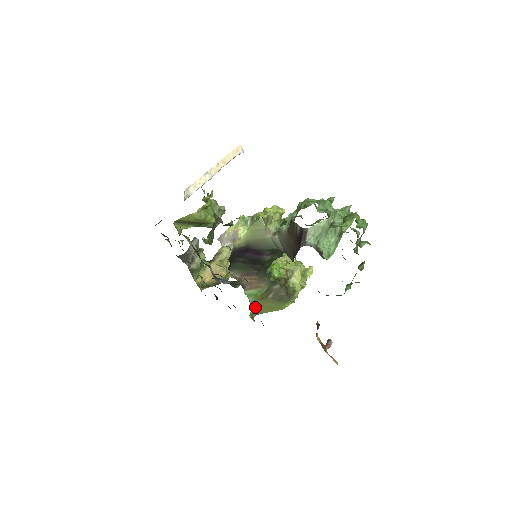
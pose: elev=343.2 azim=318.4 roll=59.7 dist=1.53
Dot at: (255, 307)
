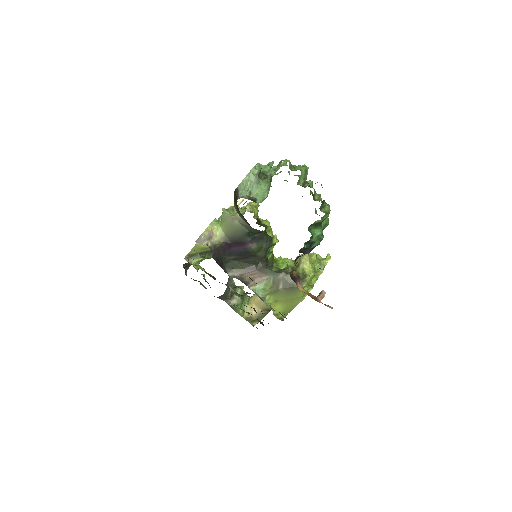
Dot at: (273, 304)
